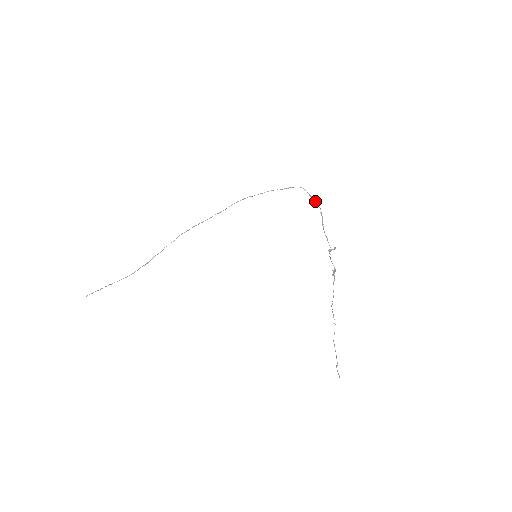
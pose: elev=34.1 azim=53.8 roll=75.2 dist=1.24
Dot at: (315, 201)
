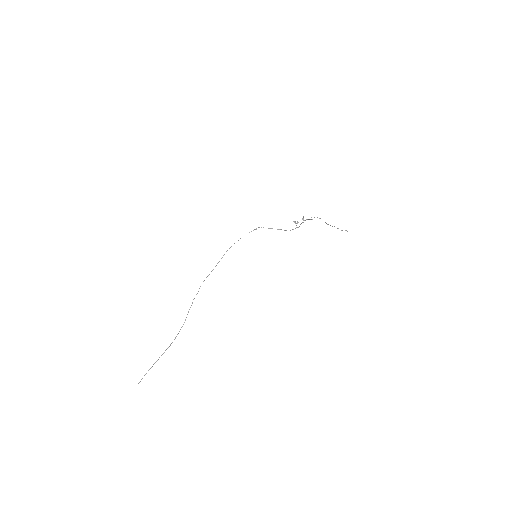
Dot at: occluded
